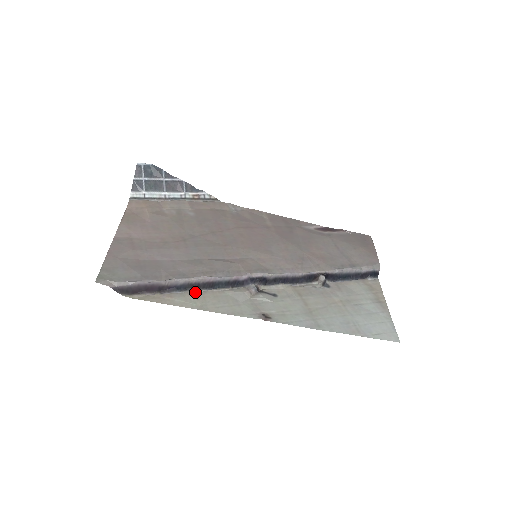
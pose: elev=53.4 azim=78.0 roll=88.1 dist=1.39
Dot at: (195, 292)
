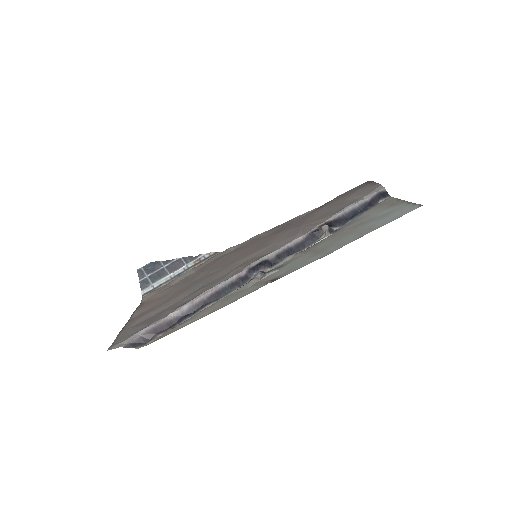
Dot at: (204, 309)
